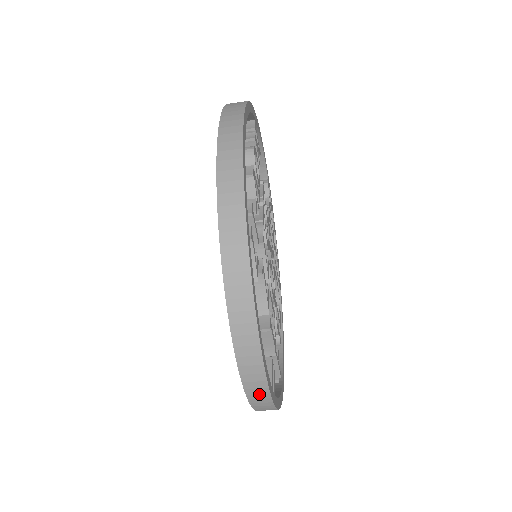
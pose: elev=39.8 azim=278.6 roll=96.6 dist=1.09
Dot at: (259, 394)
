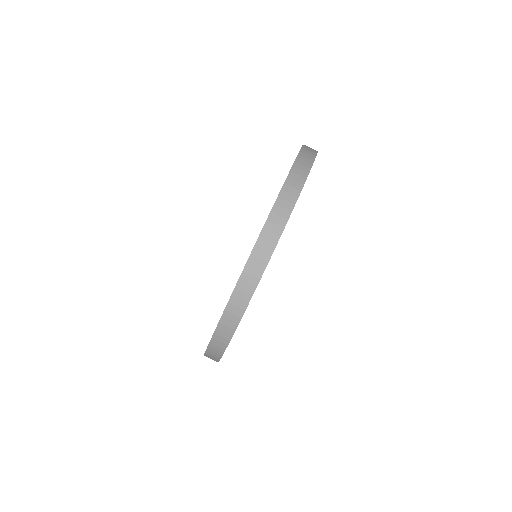
Dot at: (260, 259)
